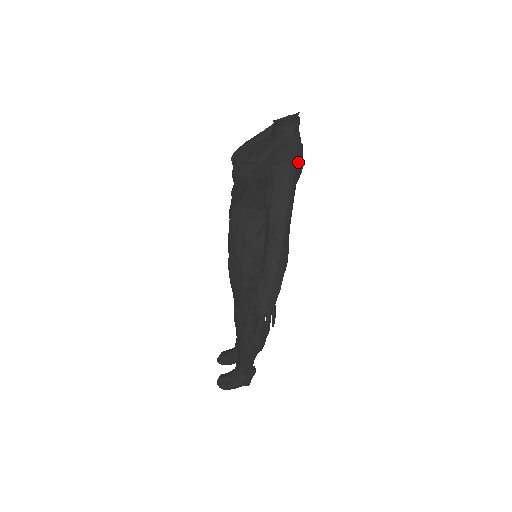
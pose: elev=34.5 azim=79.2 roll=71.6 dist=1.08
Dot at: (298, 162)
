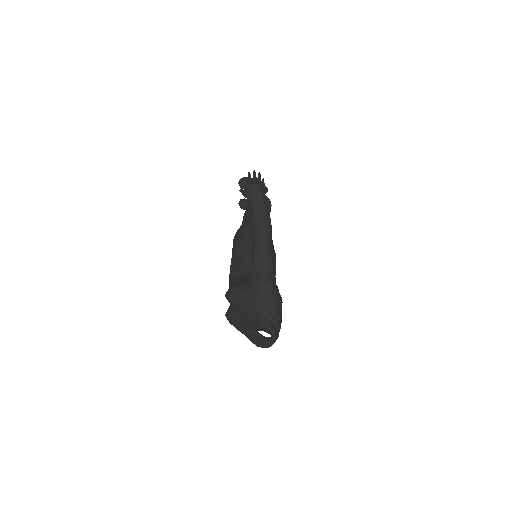
Dot at: (272, 344)
